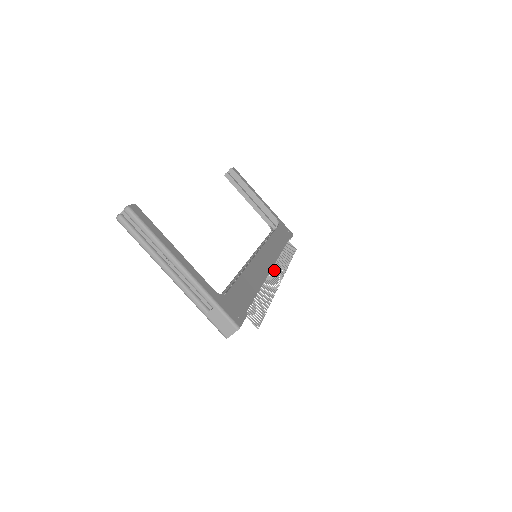
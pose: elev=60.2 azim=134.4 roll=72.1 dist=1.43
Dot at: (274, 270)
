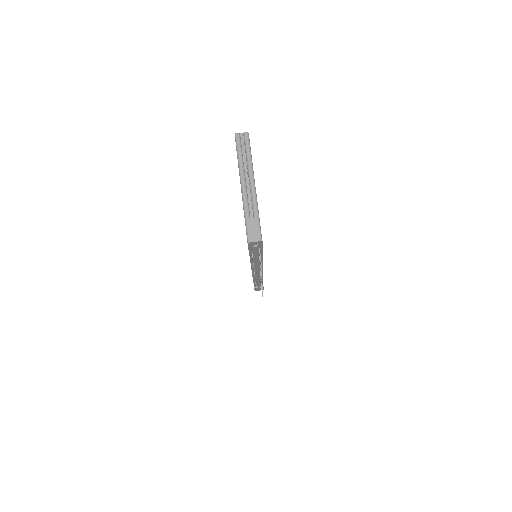
Dot at: occluded
